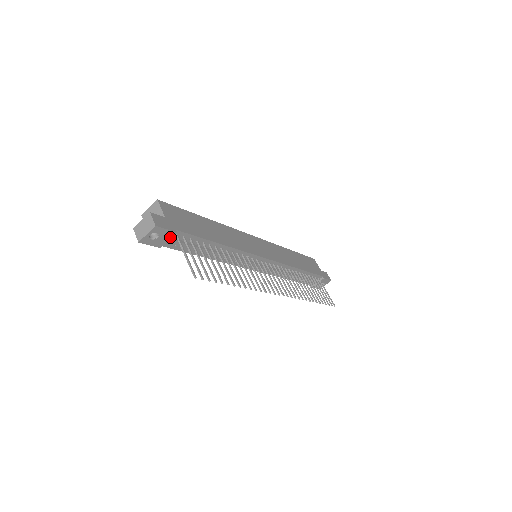
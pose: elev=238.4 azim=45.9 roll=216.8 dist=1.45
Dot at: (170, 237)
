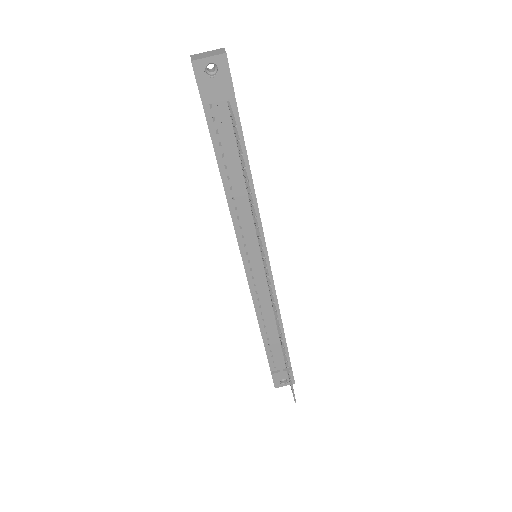
Dot at: (223, 93)
